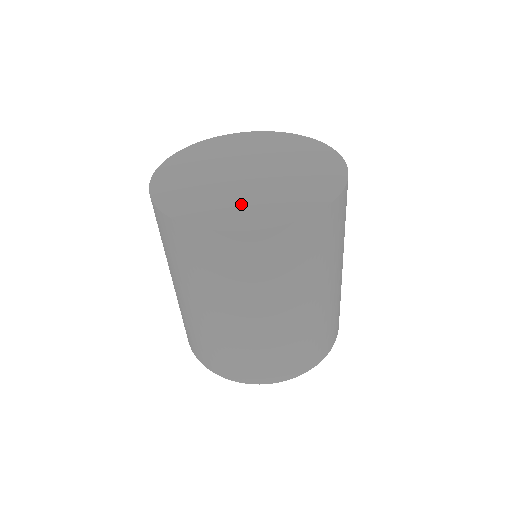
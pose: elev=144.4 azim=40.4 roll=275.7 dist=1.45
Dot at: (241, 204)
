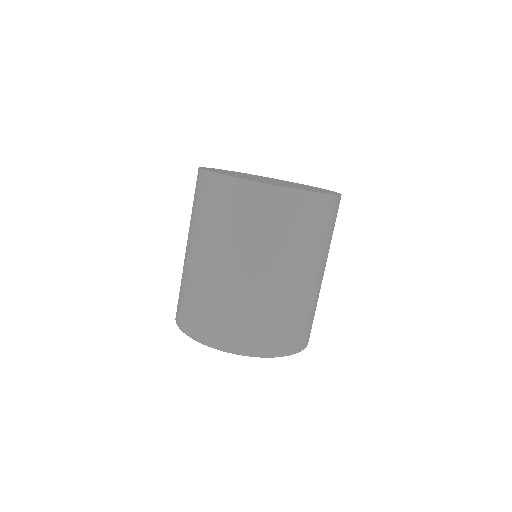
Dot at: (258, 180)
